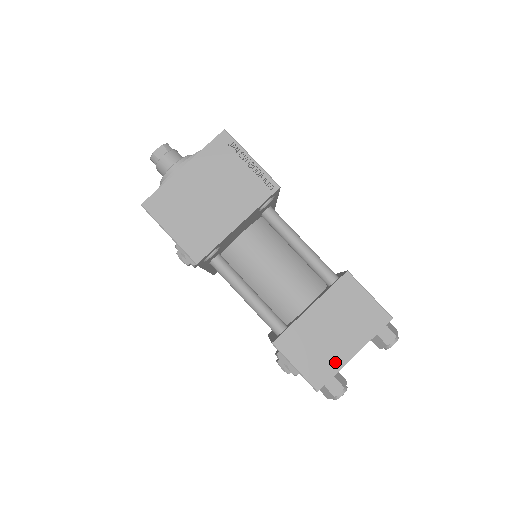
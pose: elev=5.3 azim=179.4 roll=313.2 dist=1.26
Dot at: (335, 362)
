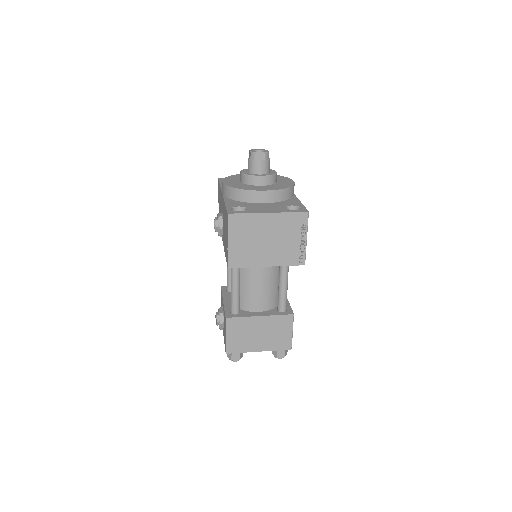
Dot at: (247, 348)
